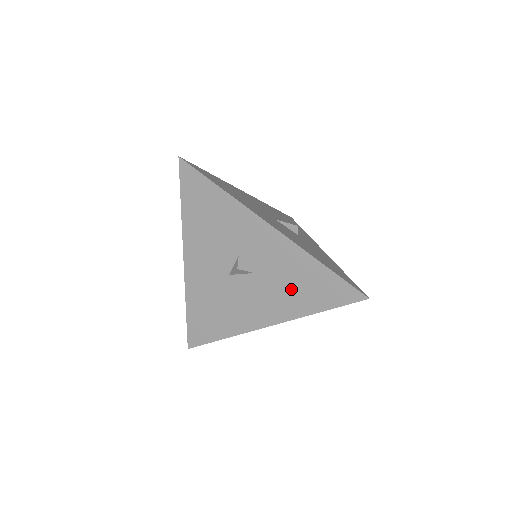
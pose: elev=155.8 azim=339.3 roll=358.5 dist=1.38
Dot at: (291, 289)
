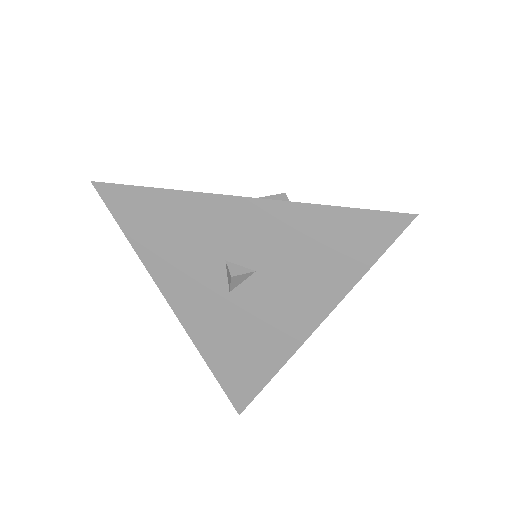
Dot at: (311, 264)
